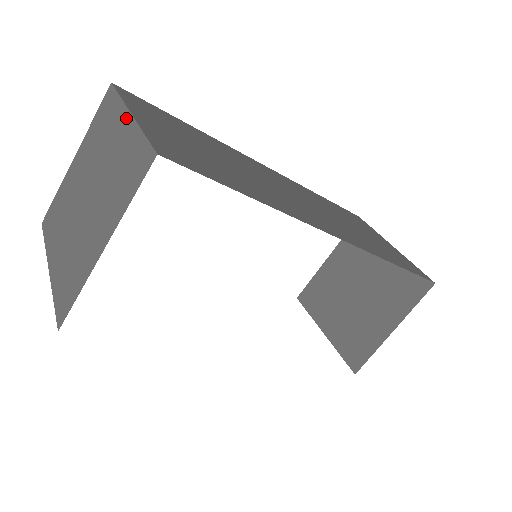
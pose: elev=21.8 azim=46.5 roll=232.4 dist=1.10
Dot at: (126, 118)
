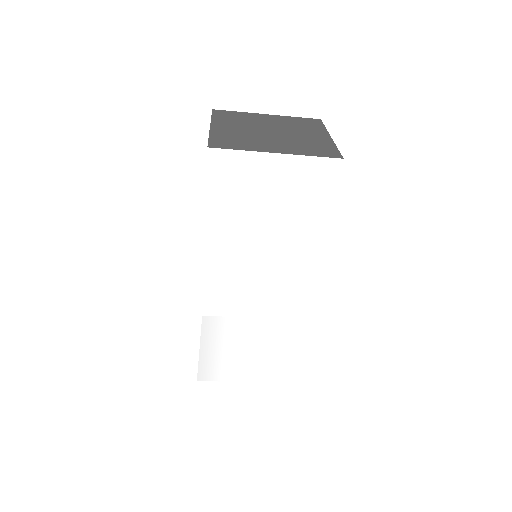
Dot at: (266, 115)
